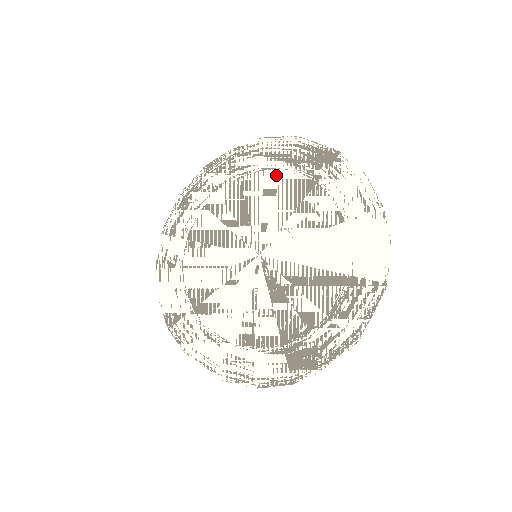
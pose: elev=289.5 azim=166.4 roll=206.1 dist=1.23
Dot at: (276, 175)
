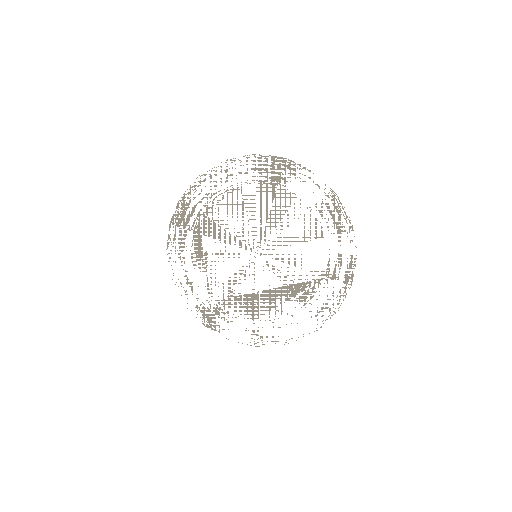
Dot at: (213, 207)
